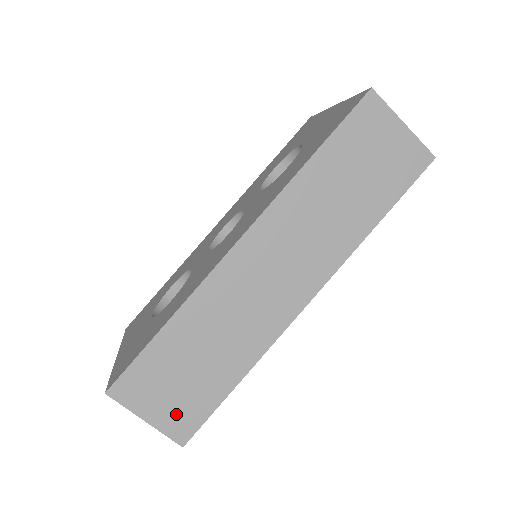
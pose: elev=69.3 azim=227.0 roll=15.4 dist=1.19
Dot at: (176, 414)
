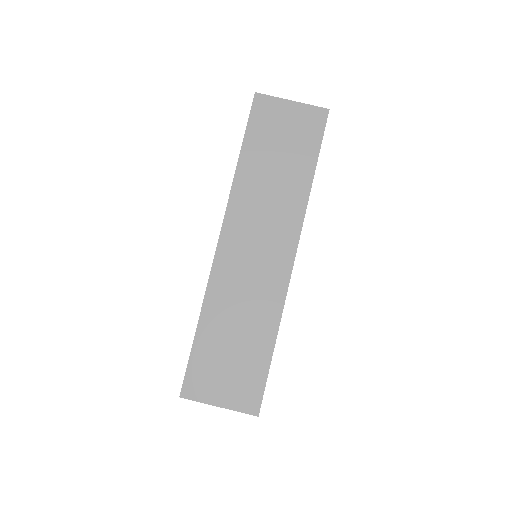
Dot at: (239, 391)
